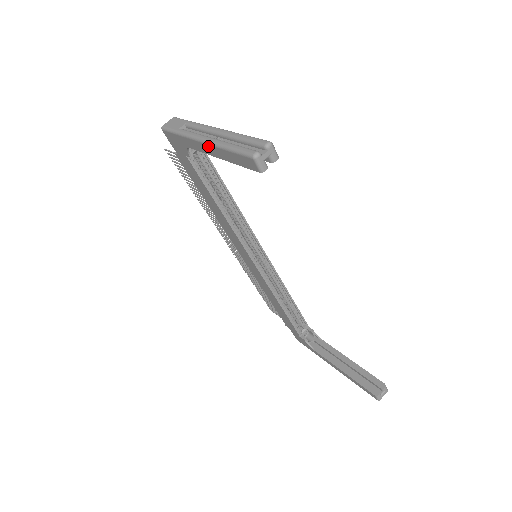
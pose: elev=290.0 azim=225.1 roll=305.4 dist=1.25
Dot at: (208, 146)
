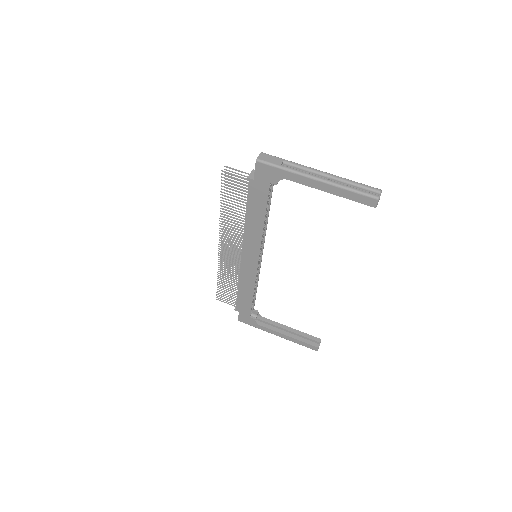
Dot at: (324, 184)
